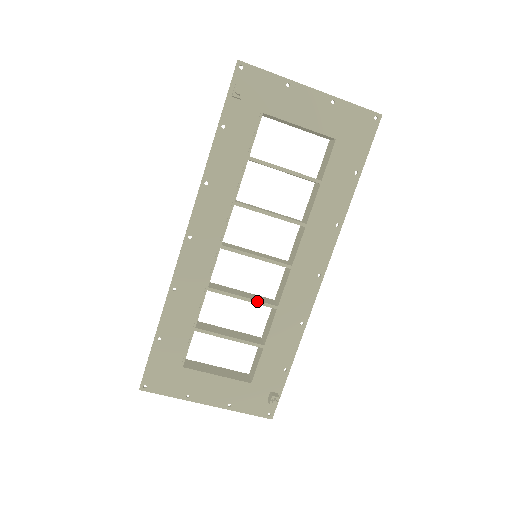
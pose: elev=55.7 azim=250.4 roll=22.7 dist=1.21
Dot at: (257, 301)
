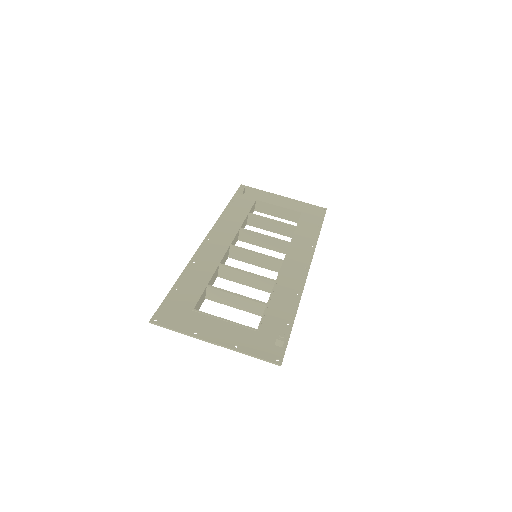
Dot at: (259, 275)
